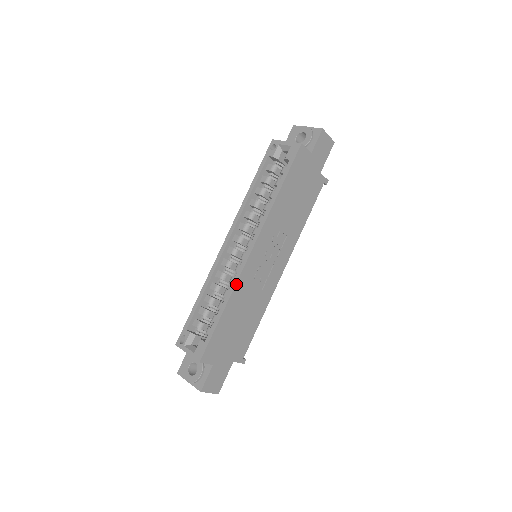
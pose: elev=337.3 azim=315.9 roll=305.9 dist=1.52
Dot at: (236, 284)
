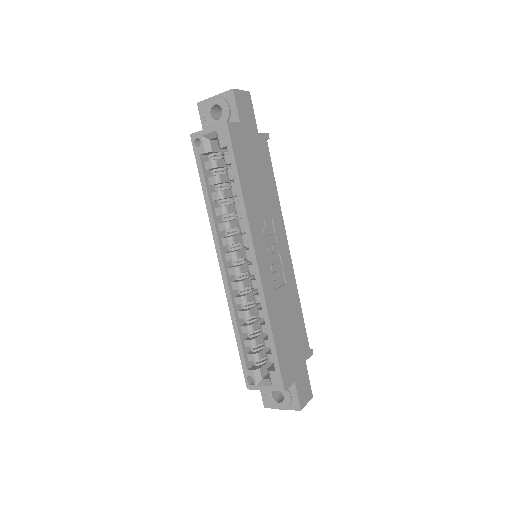
Dot at: (265, 301)
